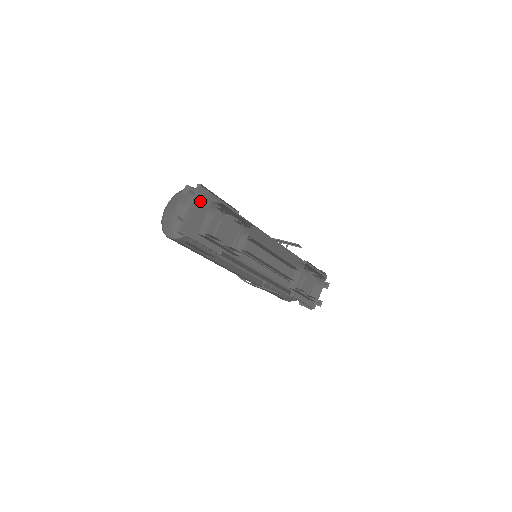
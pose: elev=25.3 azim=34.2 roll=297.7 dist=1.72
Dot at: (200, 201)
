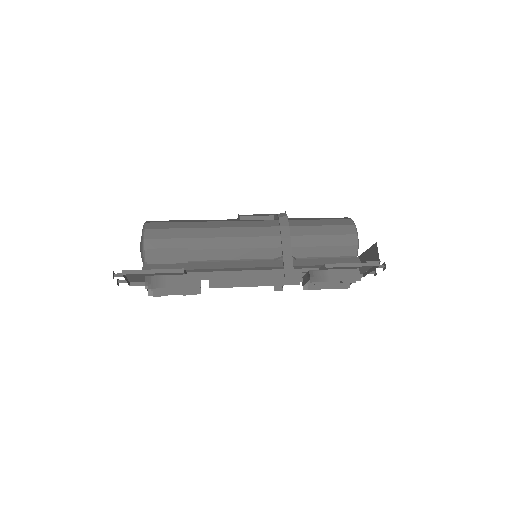
Dot at: occluded
